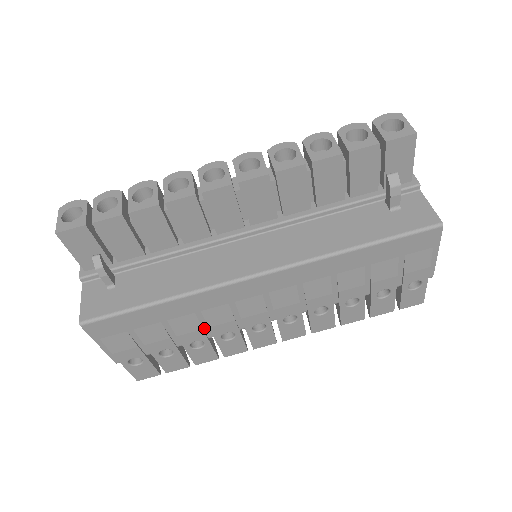
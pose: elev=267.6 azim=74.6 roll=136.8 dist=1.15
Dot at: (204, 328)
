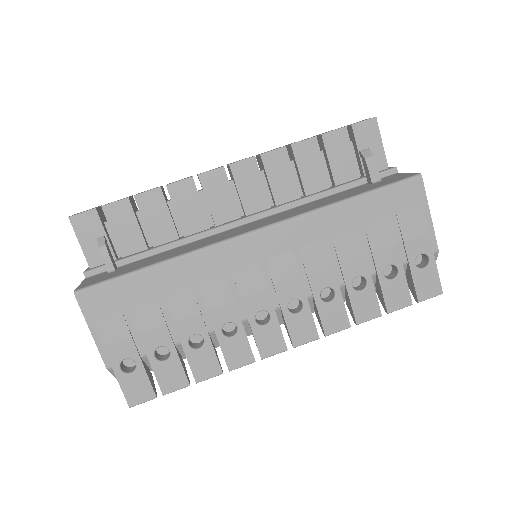
Dot at: (202, 313)
